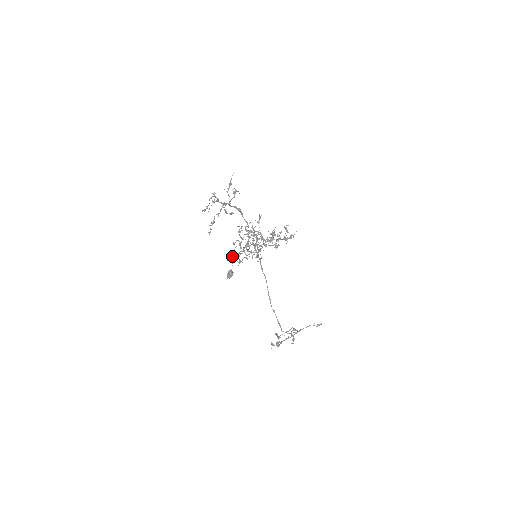
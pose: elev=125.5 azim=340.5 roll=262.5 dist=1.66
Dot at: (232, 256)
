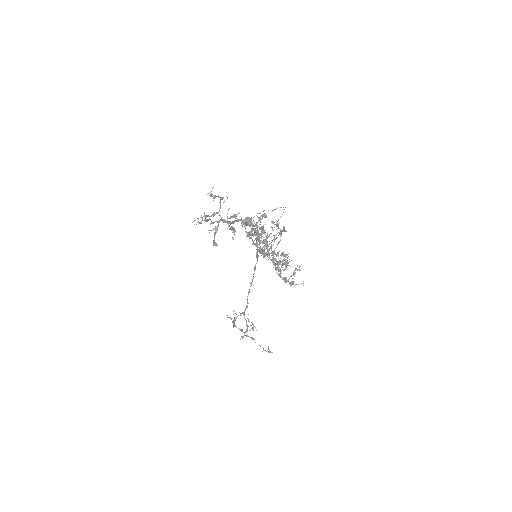
Dot at: (242, 227)
